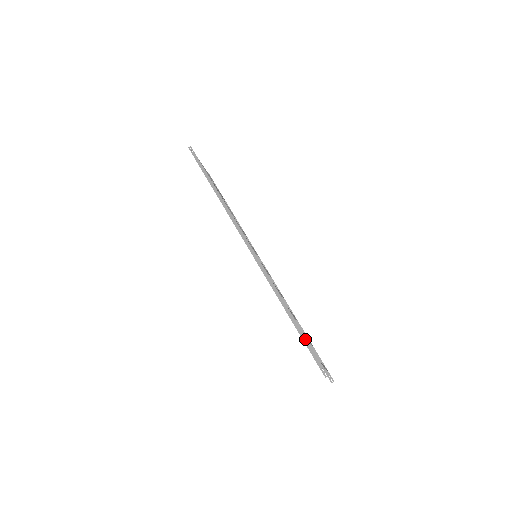
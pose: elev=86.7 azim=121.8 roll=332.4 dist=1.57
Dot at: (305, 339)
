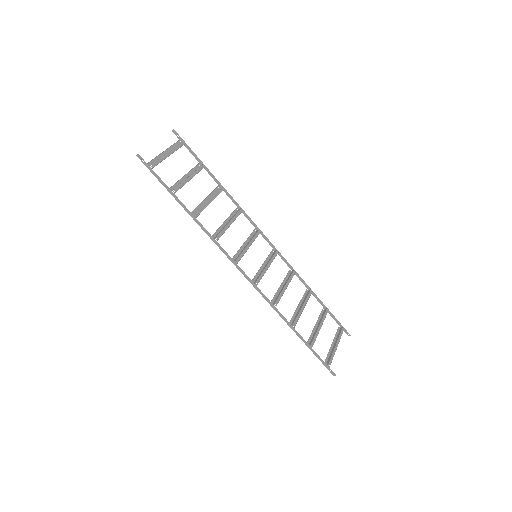
Dot at: (313, 351)
